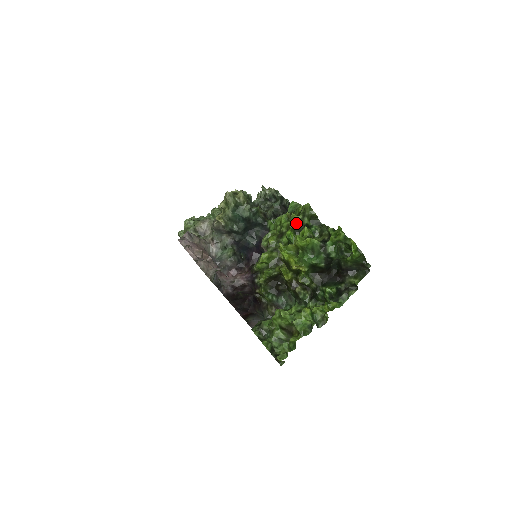
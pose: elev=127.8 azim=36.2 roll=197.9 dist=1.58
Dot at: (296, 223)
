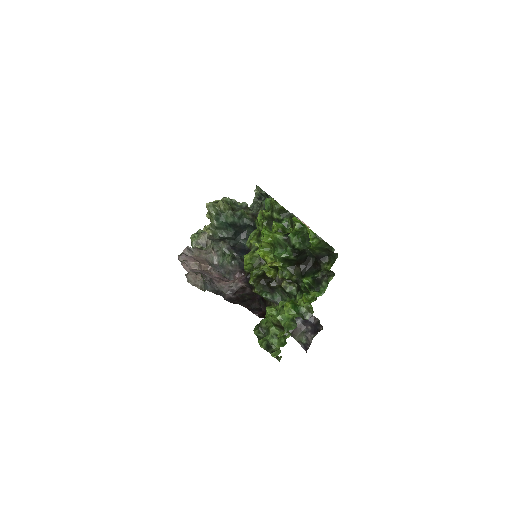
Dot at: (269, 219)
